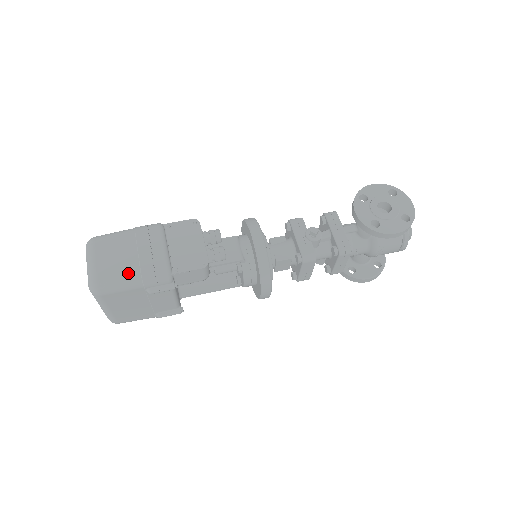
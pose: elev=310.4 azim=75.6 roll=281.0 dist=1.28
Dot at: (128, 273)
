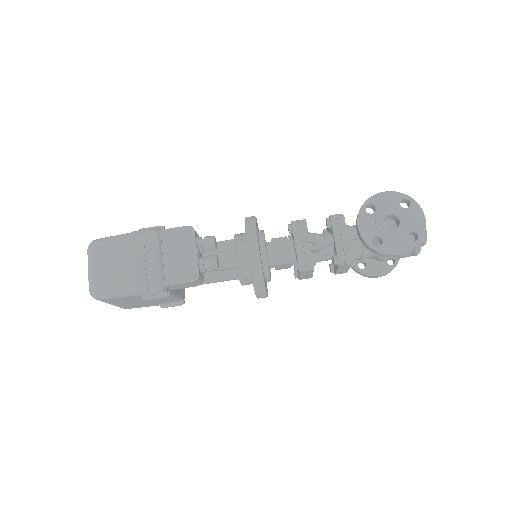
Dot at: (123, 283)
